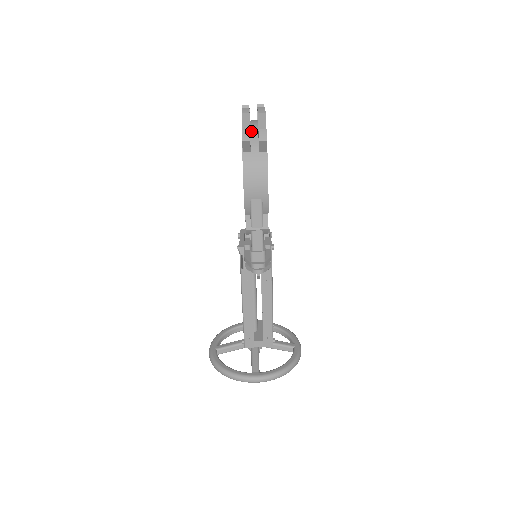
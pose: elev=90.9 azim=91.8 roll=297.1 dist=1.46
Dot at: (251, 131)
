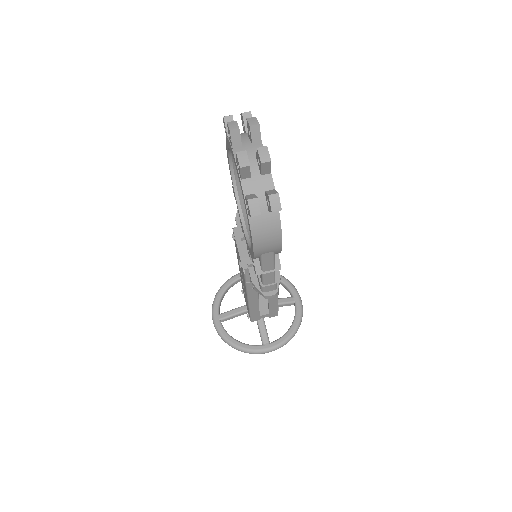
Dot at: (253, 181)
